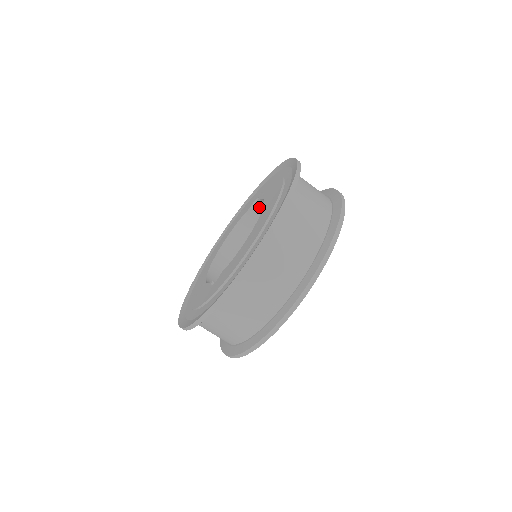
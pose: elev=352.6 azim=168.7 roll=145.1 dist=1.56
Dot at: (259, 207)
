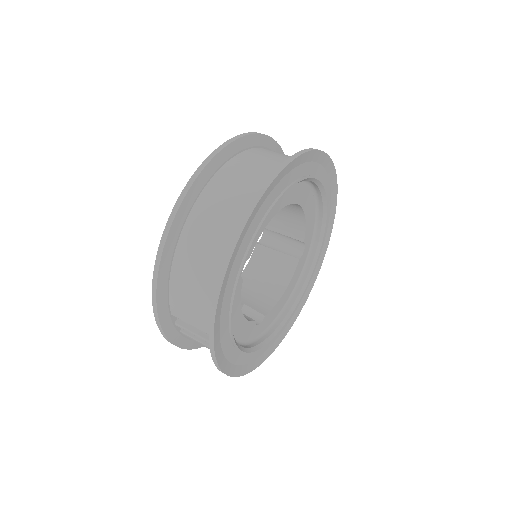
Dot at: (267, 243)
